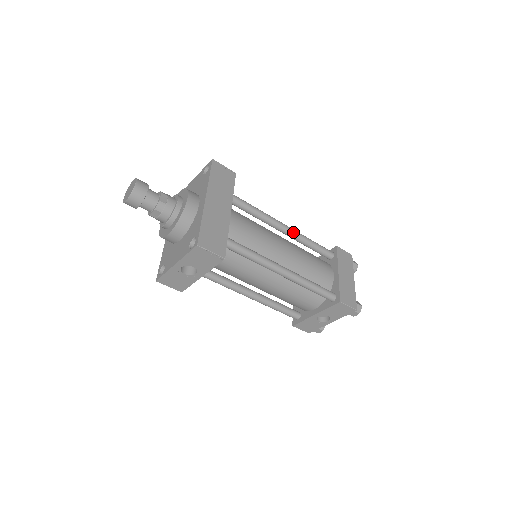
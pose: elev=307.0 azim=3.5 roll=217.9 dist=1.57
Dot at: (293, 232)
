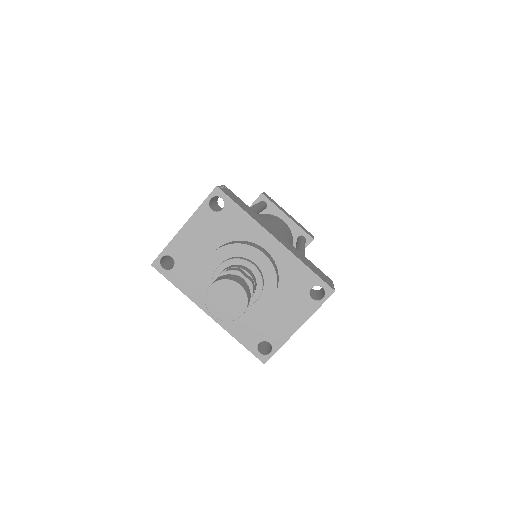
Dot at: (260, 208)
